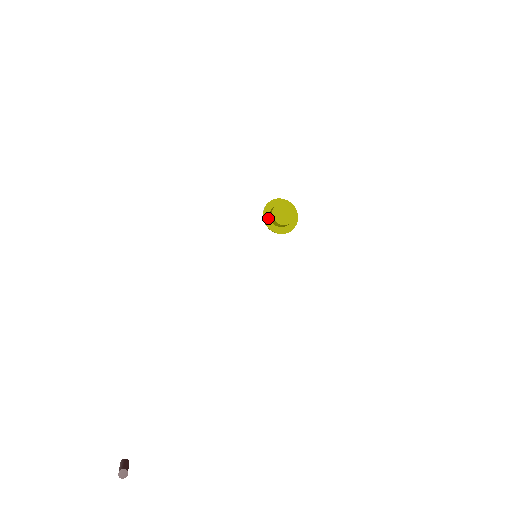
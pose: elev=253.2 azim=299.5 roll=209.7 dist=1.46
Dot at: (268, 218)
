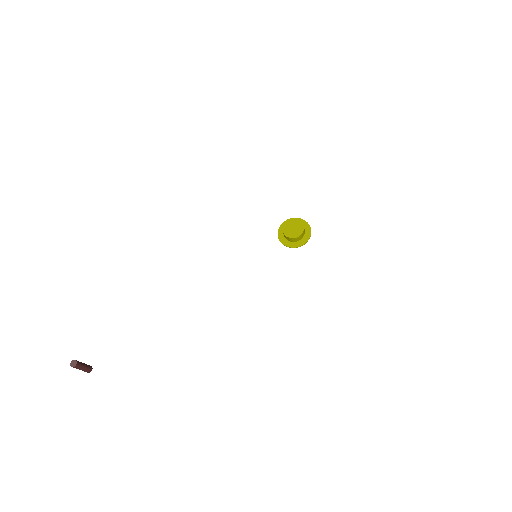
Dot at: (282, 230)
